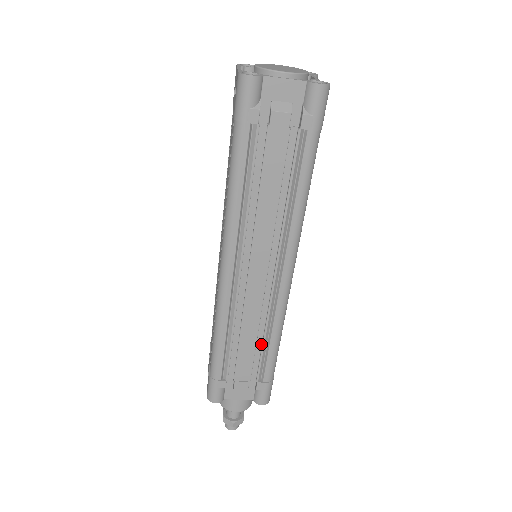
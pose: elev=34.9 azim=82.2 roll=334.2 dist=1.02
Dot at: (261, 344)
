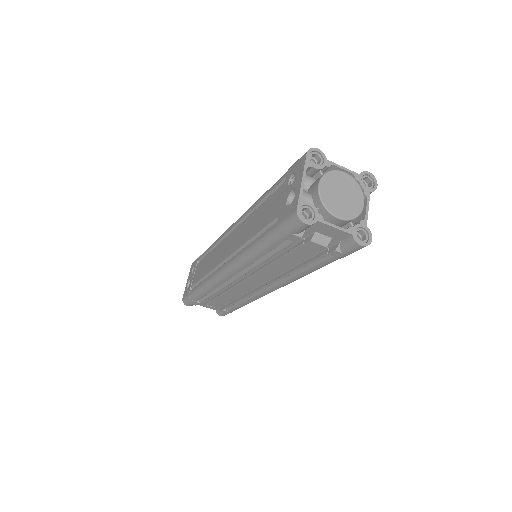
Dot at: (235, 299)
